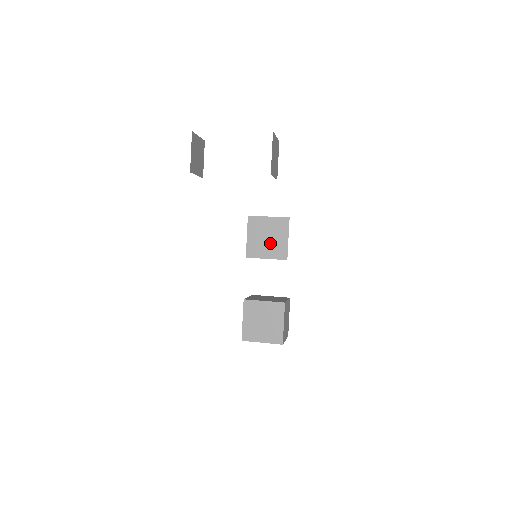
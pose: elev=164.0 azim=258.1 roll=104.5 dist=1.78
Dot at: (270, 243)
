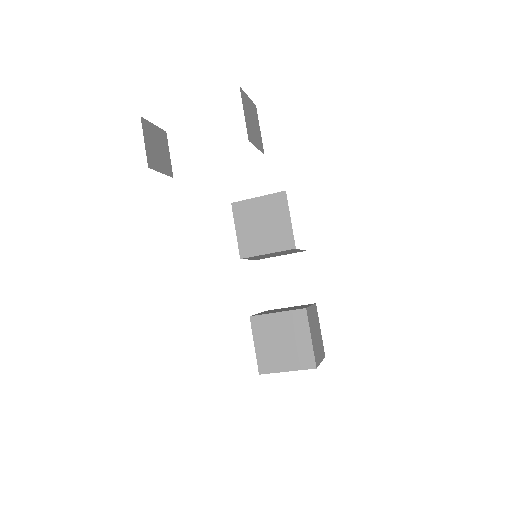
Dot at: (268, 231)
